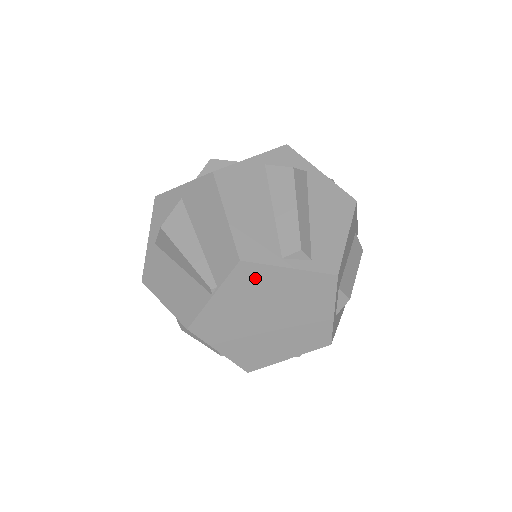
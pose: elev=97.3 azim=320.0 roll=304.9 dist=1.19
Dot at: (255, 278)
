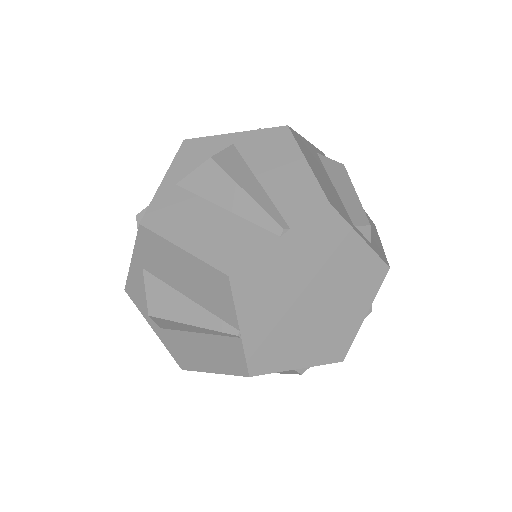
Dot at: (329, 234)
